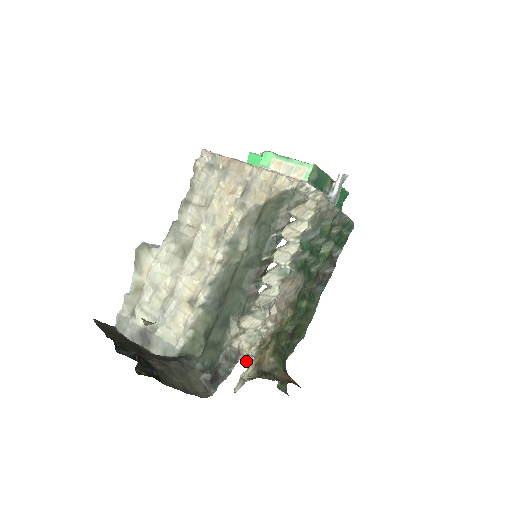
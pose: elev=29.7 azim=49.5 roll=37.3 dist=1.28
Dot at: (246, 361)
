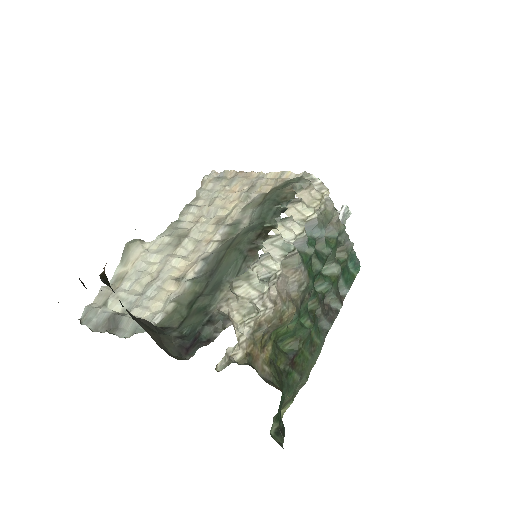
Dot at: (236, 336)
